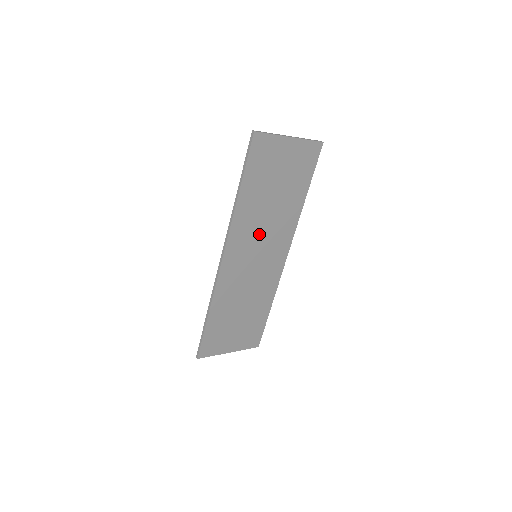
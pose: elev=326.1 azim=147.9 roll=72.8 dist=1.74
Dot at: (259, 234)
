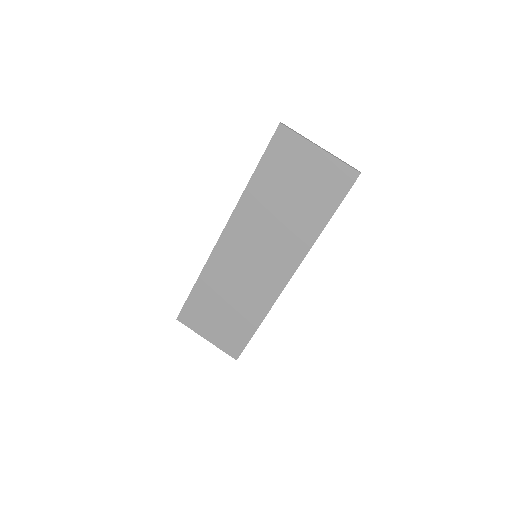
Dot at: (263, 234)
